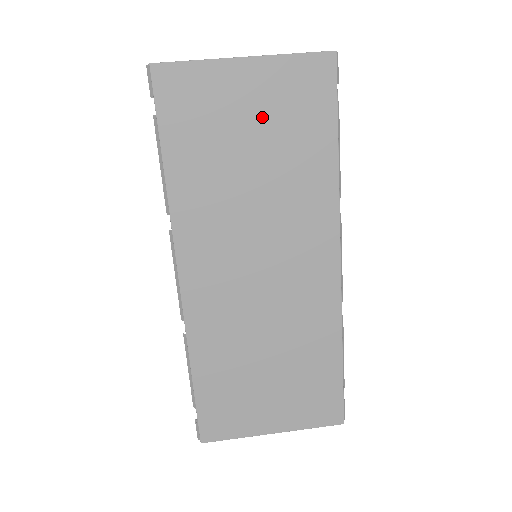
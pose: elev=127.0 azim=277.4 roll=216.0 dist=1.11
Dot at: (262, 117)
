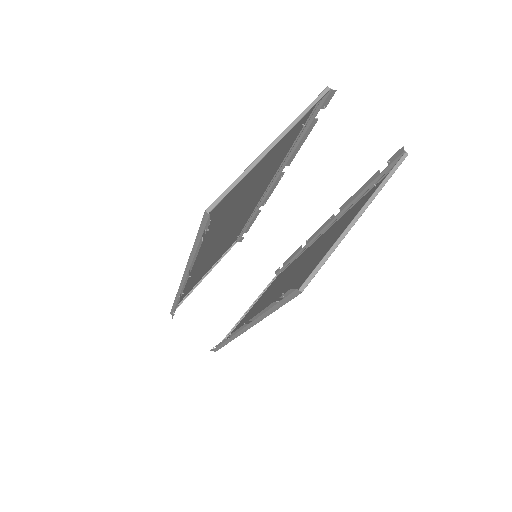
Dot at: (341, 230)
